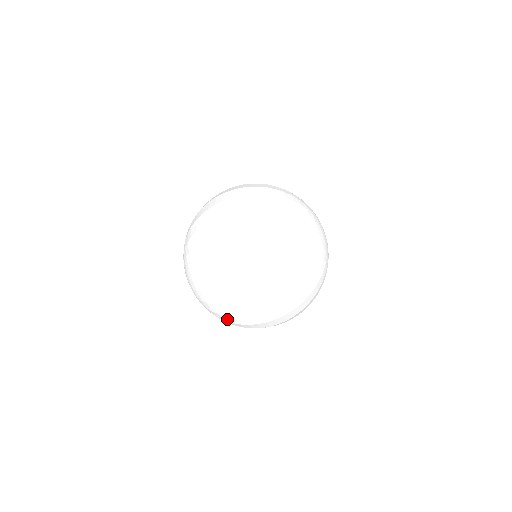
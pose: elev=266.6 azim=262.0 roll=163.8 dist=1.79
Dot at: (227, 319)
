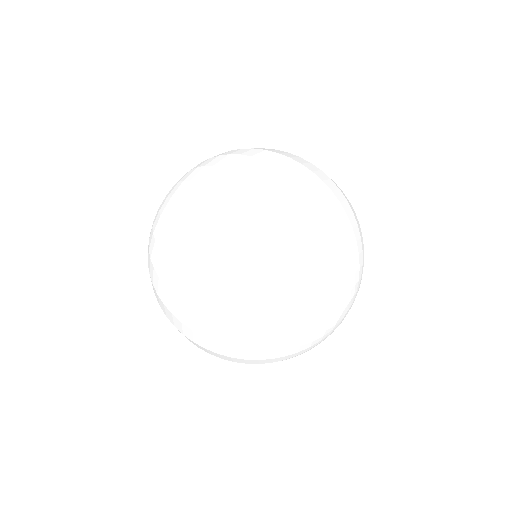
Dot at: (187, 192)
